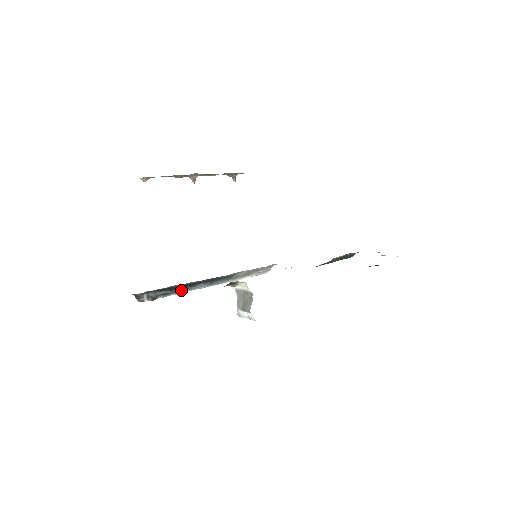
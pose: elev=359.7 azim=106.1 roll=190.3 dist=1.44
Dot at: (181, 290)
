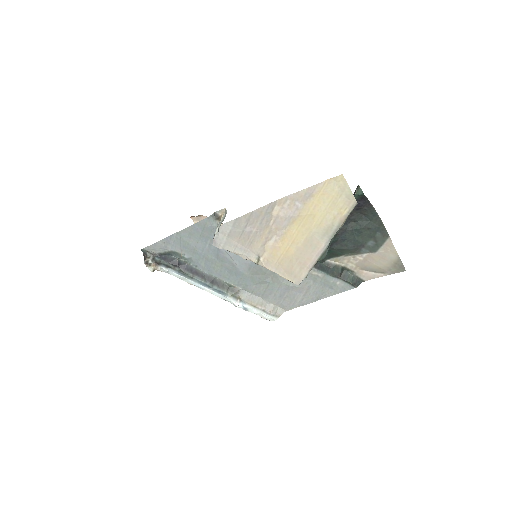
Dot at: (183, 274)
